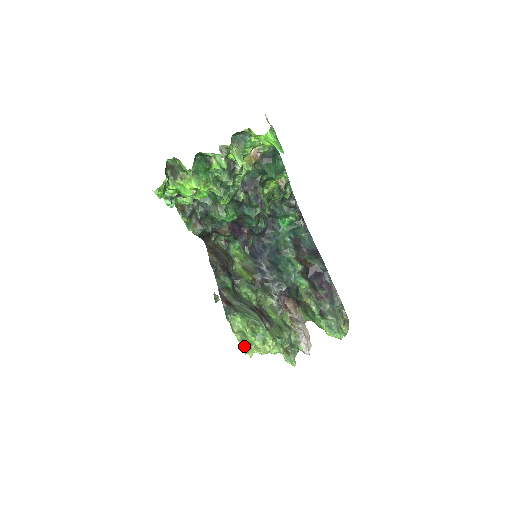
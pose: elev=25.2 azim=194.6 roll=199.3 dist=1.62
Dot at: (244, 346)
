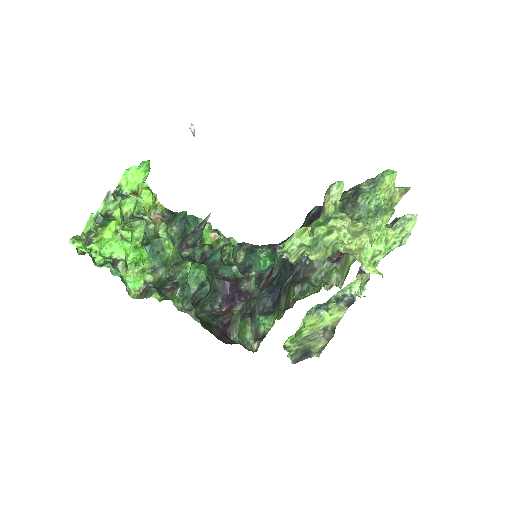
Dot at: (333, 247)
